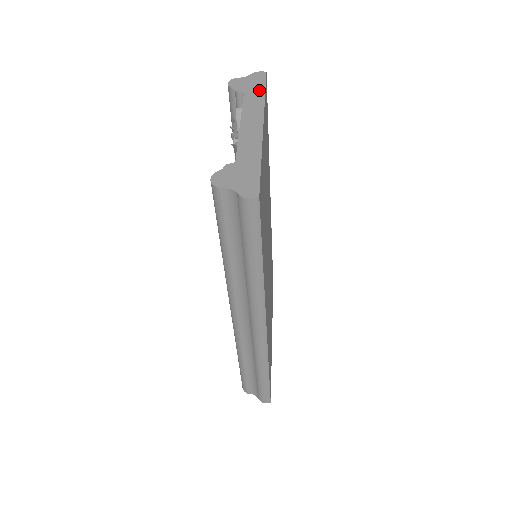
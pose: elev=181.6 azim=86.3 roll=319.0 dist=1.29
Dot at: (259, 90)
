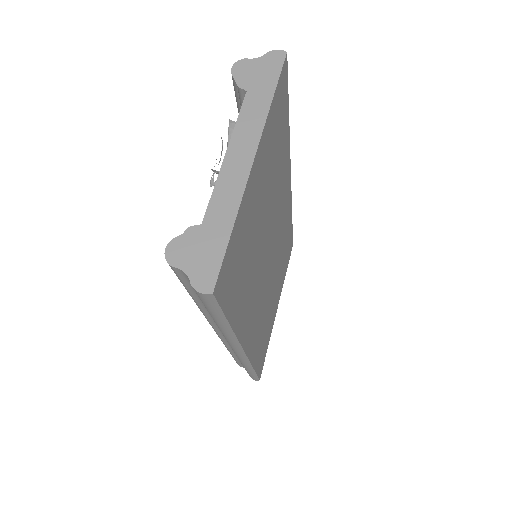
Dot at: (267, 89)
